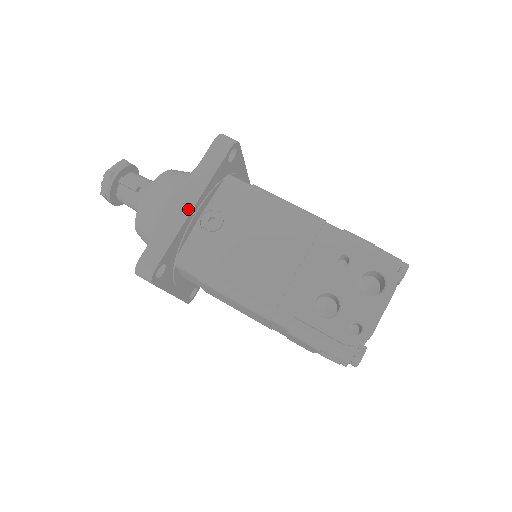
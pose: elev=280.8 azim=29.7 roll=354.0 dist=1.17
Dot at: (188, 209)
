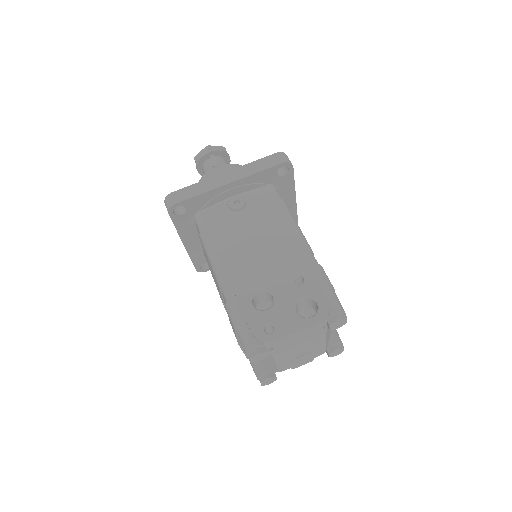
Dot at: (225, 182)
